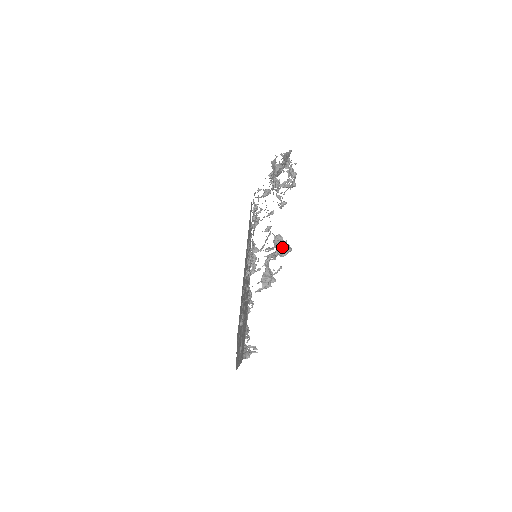
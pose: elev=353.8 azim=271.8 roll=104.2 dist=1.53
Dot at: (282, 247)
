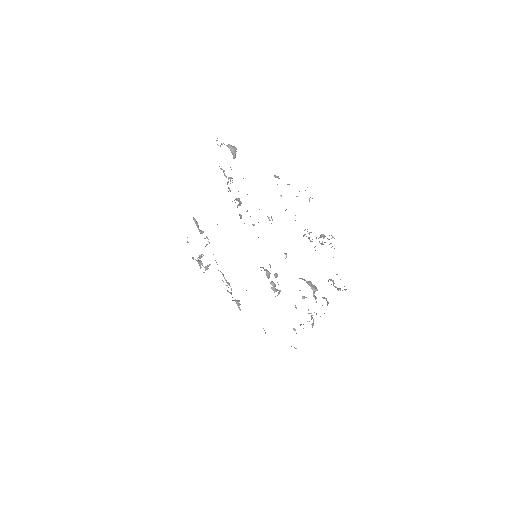
Dot at: occluded
